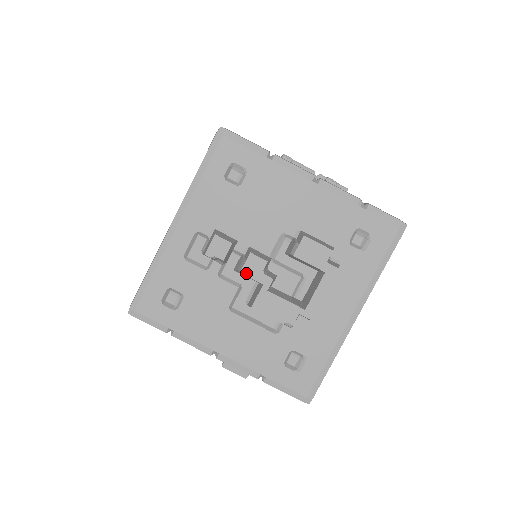
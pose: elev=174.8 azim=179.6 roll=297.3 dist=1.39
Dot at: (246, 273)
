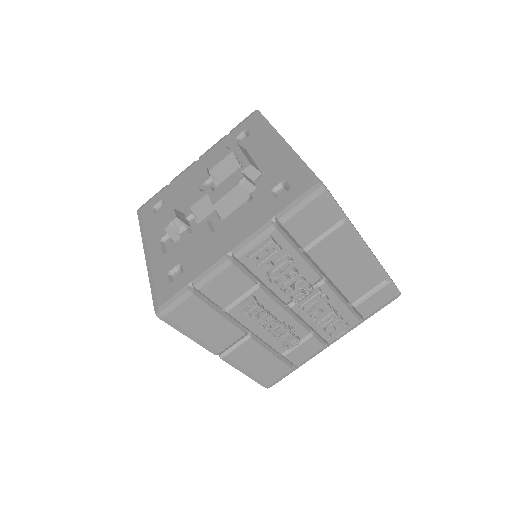
Dot at: (193, 204)
